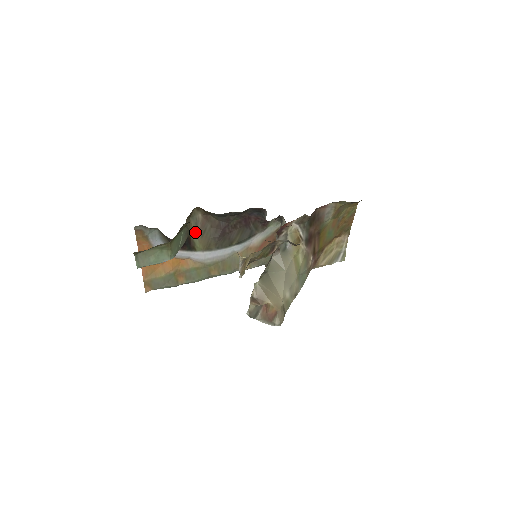
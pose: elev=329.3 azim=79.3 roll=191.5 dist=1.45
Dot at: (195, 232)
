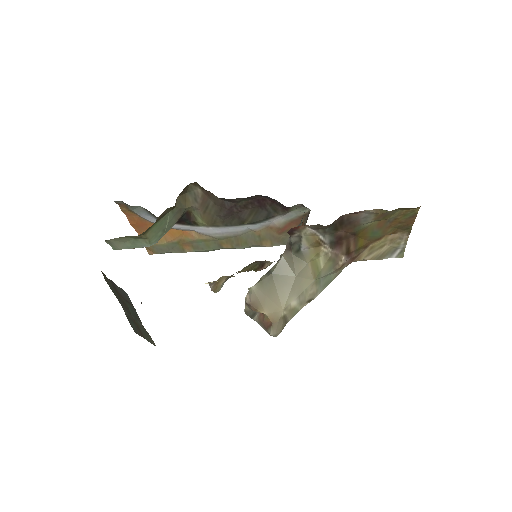
Dot at: (195, 207)
